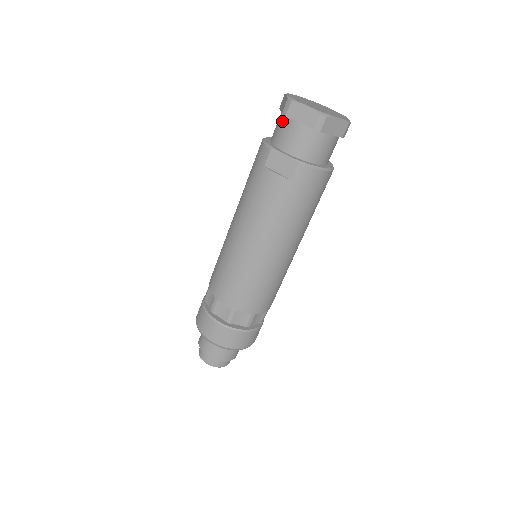
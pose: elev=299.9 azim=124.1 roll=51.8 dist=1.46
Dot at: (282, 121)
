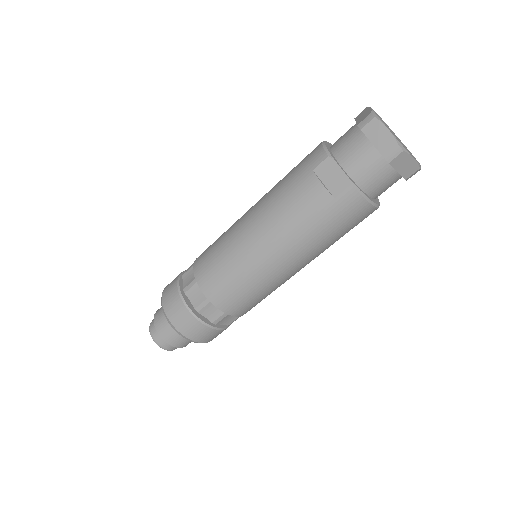
Dot at: (353, 133)
